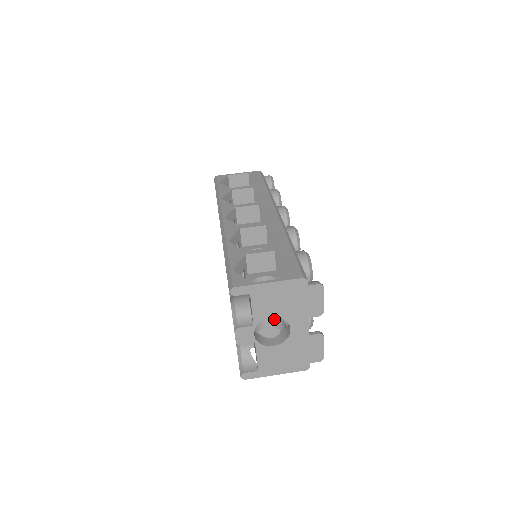
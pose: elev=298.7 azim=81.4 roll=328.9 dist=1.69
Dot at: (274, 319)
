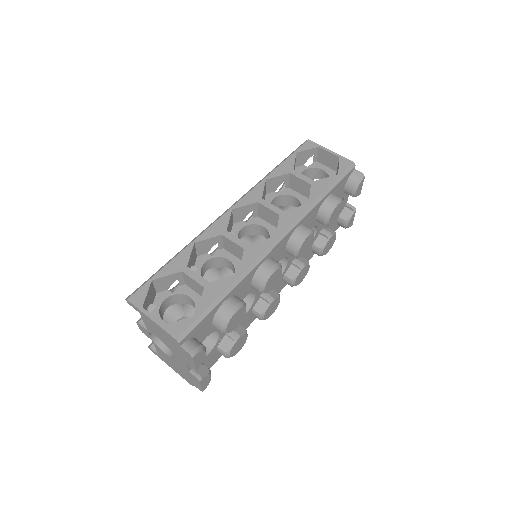
Dot at: occluded
